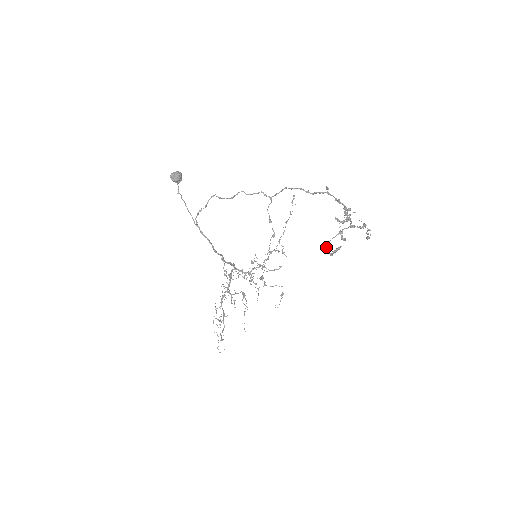
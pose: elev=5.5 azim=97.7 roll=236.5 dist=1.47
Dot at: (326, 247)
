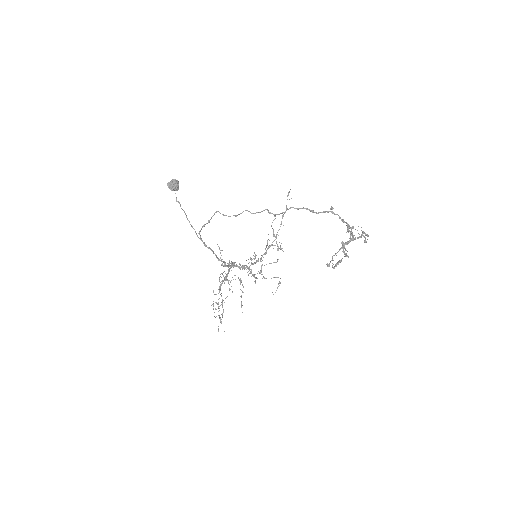
Dot at: occluded
